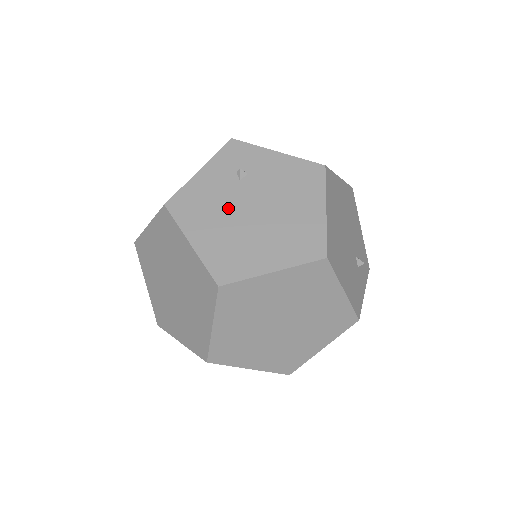
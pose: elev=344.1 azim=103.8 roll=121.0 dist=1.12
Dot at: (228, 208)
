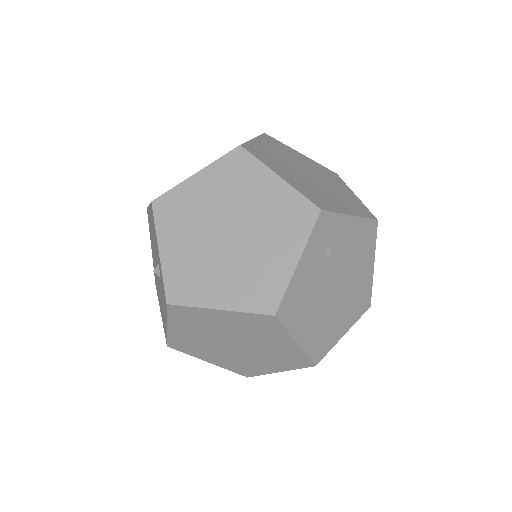
Dot at: (320, 294)
